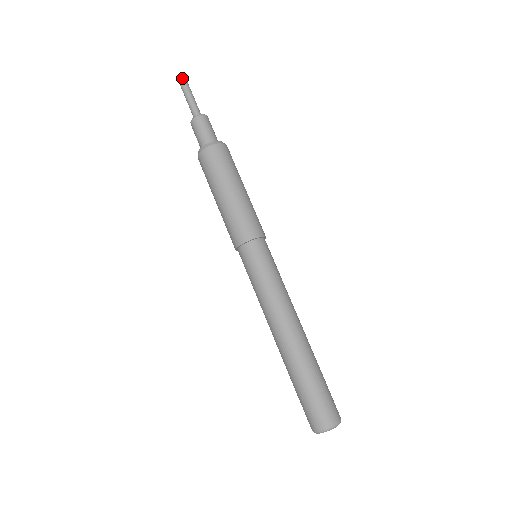
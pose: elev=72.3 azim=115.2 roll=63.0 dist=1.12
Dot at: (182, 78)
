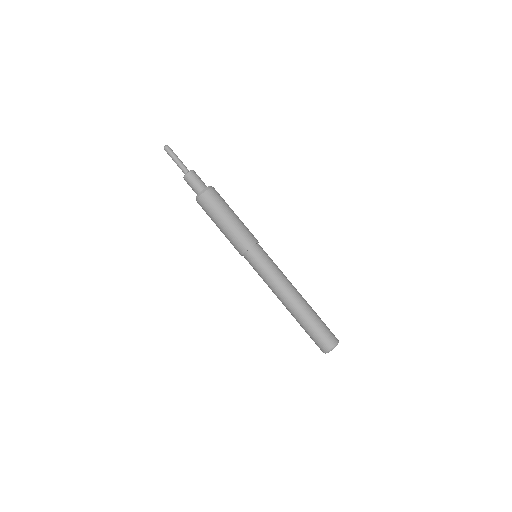
Dot at: (167, 148)
